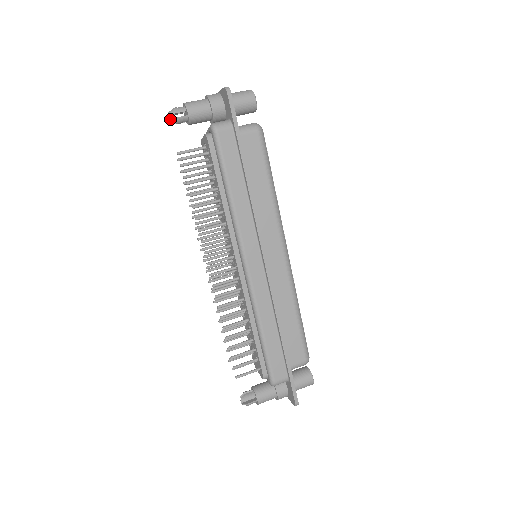
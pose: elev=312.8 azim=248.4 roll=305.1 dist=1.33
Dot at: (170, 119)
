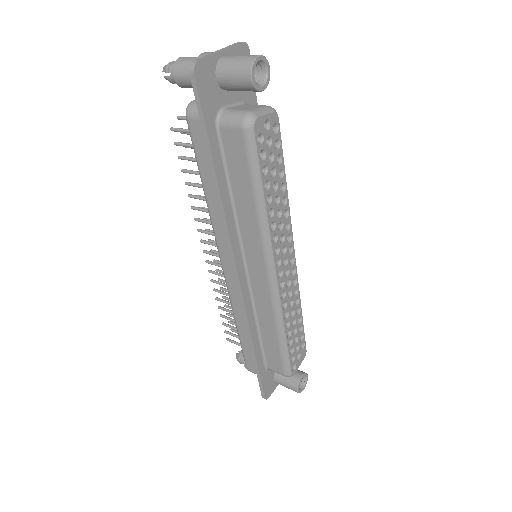
Dot at: (165, 76)
